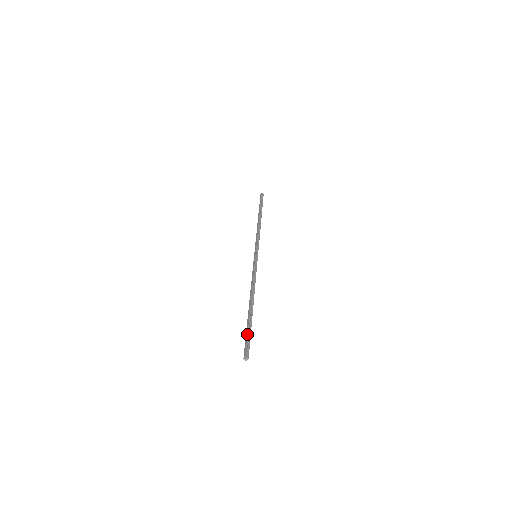
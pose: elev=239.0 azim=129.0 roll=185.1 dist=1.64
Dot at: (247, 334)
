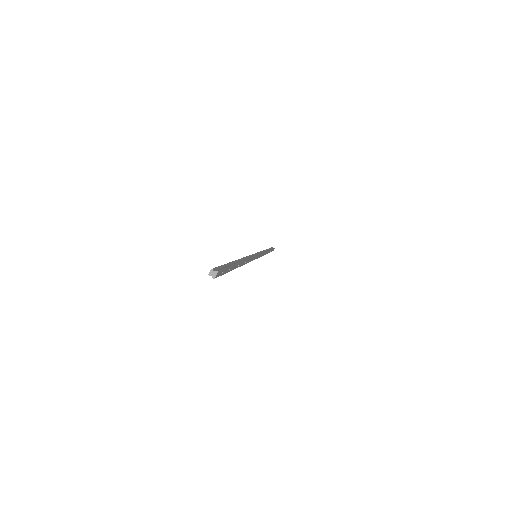
Dot at: occluded
